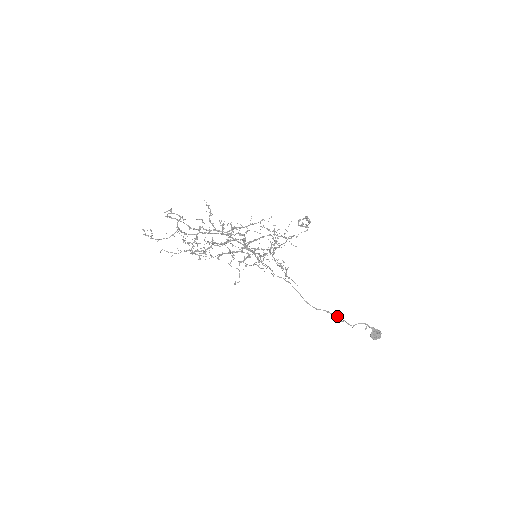
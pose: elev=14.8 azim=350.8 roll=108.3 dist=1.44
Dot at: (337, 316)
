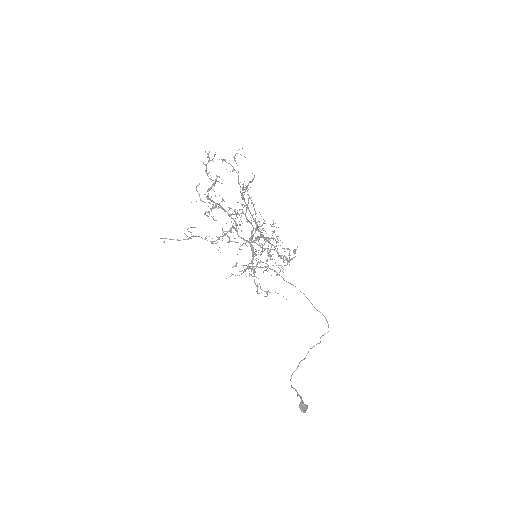
Dot at: occluded
